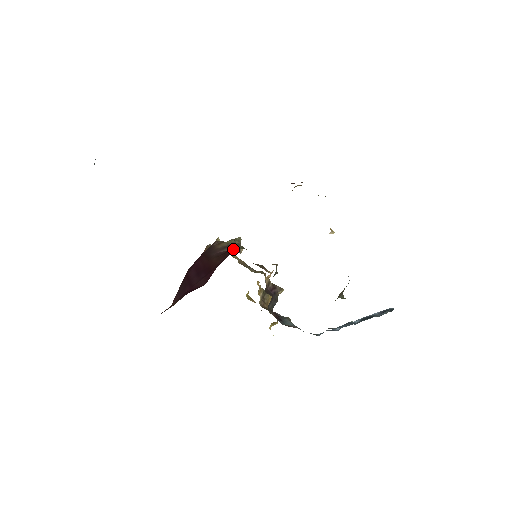
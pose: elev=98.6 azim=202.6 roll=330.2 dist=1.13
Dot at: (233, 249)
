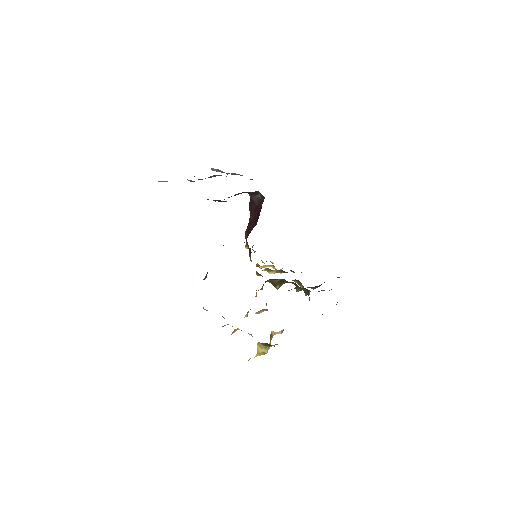
Dot at: occluded
